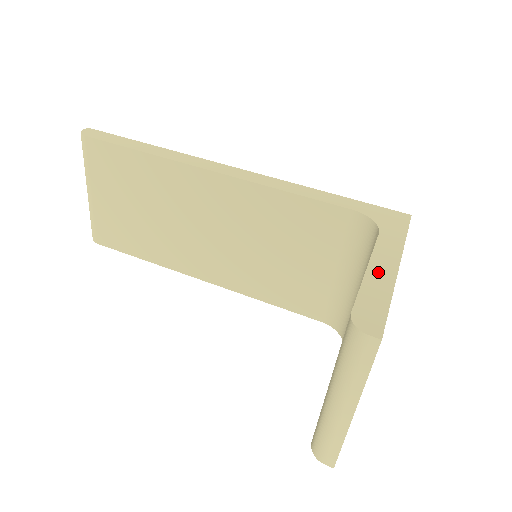
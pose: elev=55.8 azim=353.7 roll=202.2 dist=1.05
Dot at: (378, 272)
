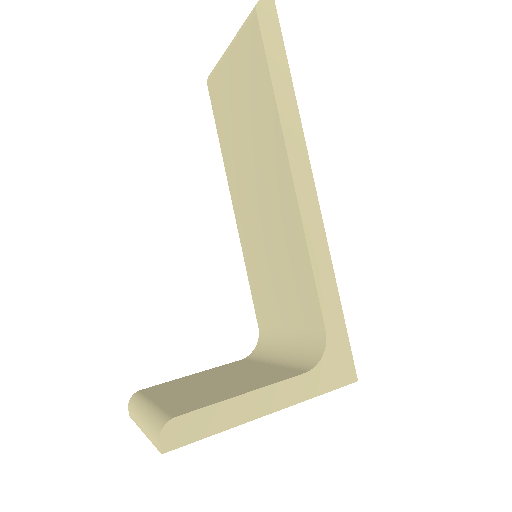
Dot at: (245, 405)
